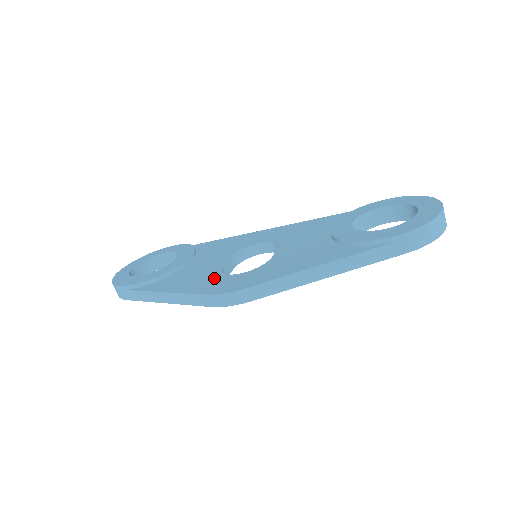
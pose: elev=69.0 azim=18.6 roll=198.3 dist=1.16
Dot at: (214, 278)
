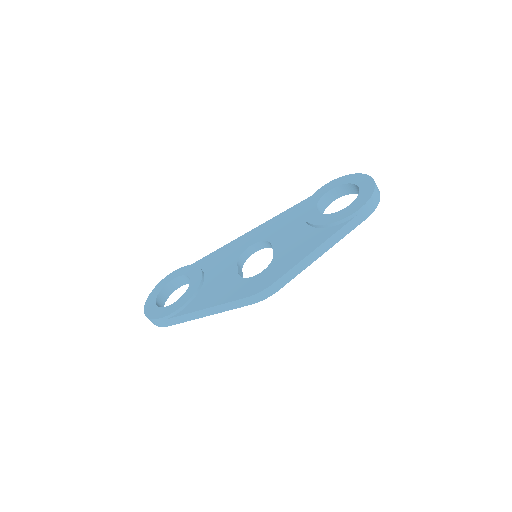
Dot at: (240, 284)
